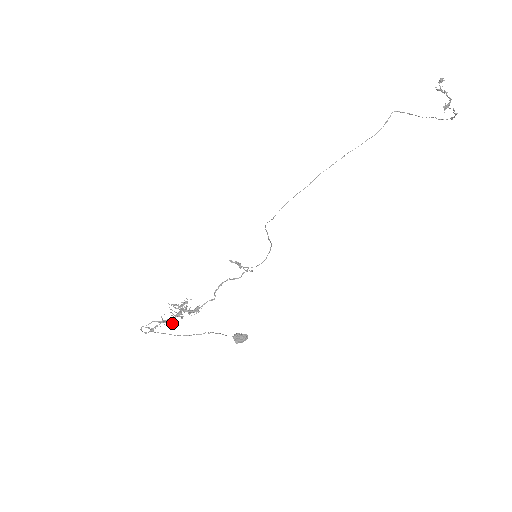
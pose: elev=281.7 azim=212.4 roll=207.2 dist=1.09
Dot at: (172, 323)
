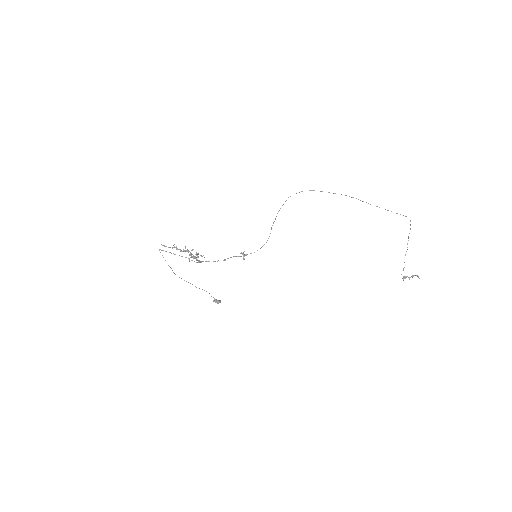
Dot at: occluded
